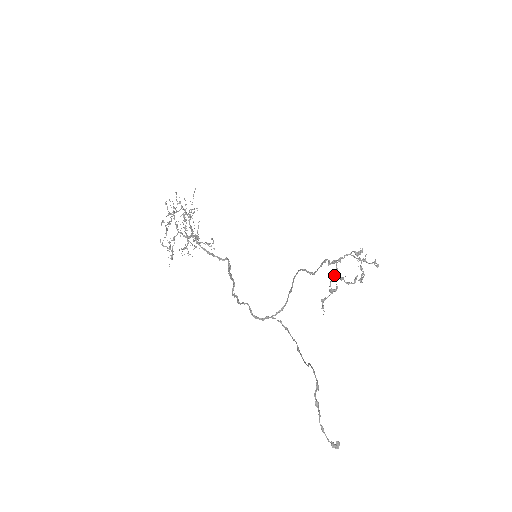
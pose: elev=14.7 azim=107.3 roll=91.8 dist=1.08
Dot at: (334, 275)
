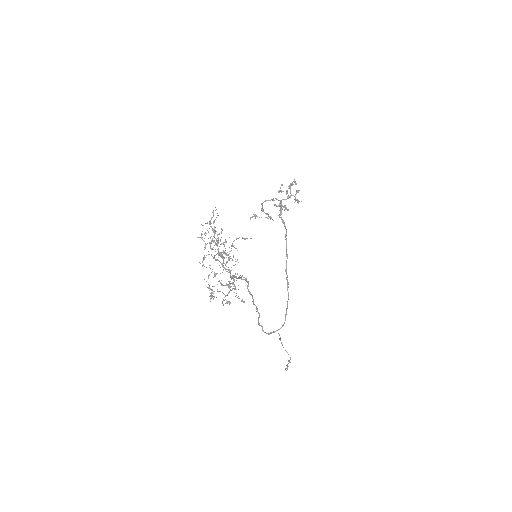
Dot at: occluded
